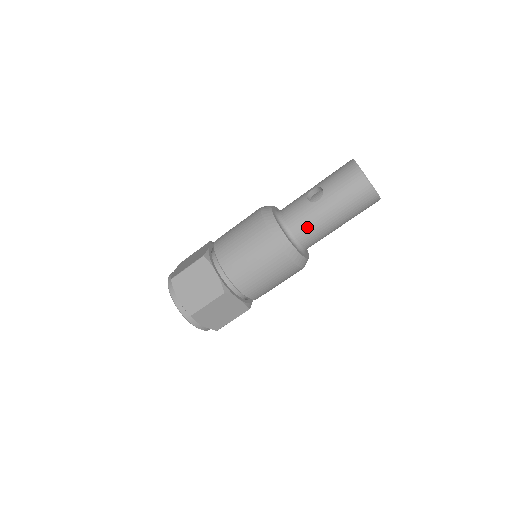
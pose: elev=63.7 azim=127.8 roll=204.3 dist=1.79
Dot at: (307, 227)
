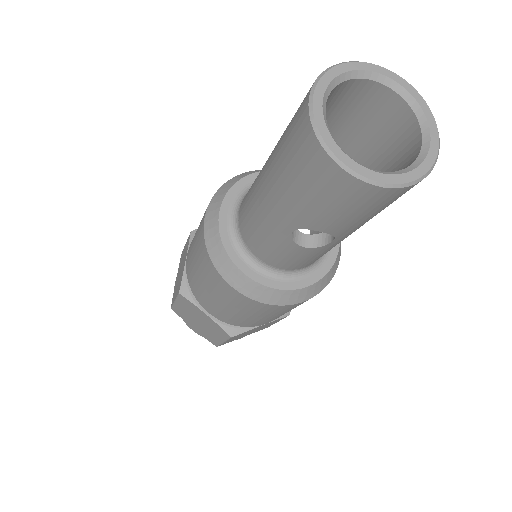
Dot at: occluded
